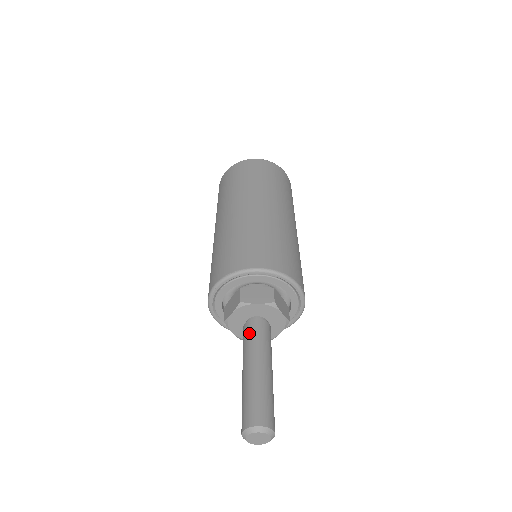
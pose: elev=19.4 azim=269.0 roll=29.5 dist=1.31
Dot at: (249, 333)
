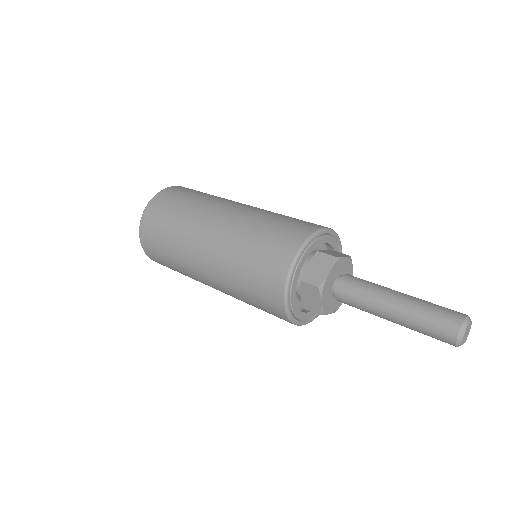
Dot at: (358, 282)
